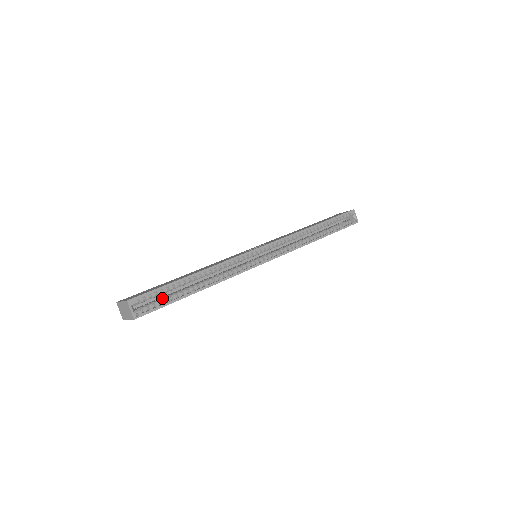
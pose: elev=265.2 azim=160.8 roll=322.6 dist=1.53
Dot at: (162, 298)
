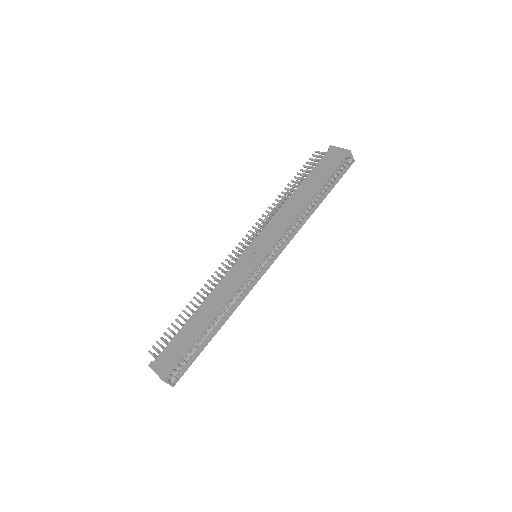
Dot at: (188, 354)
